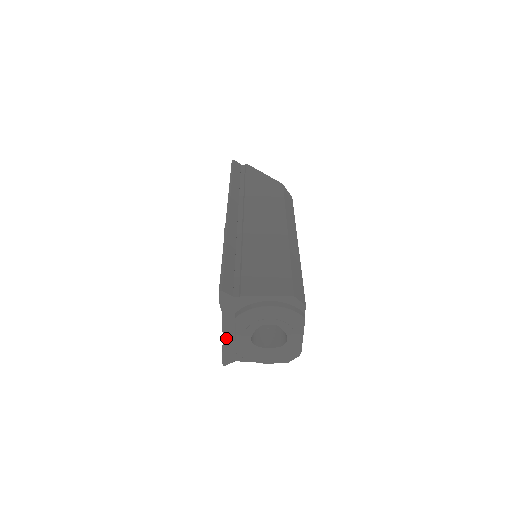
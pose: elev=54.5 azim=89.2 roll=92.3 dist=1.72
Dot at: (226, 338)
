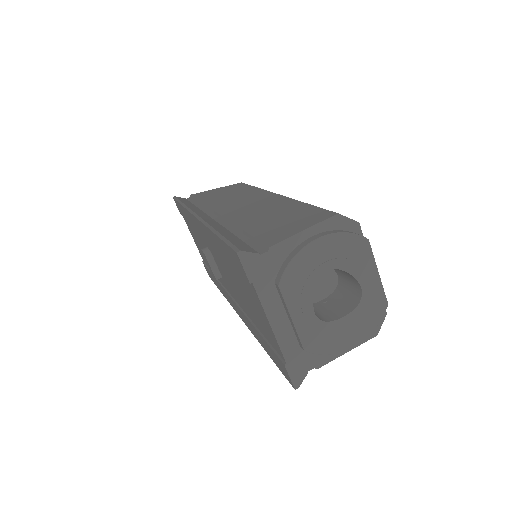
Dot at: (280, 335)
